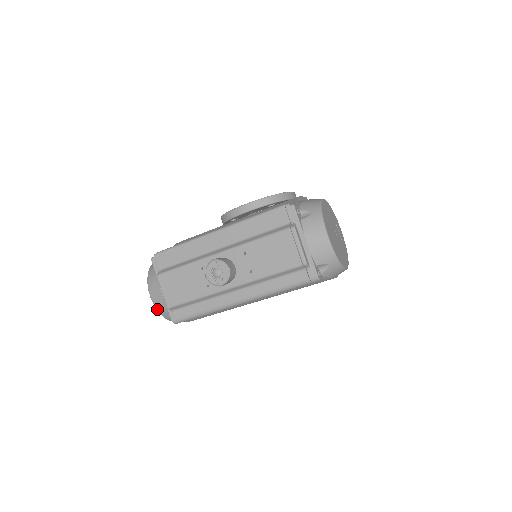
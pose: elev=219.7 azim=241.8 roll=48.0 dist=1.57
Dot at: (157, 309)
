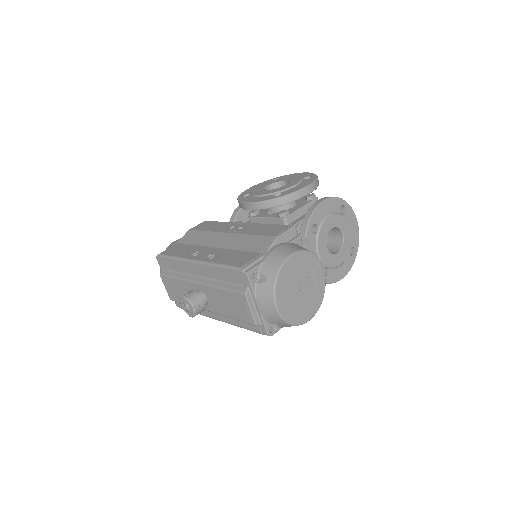
Dot at: occluded
